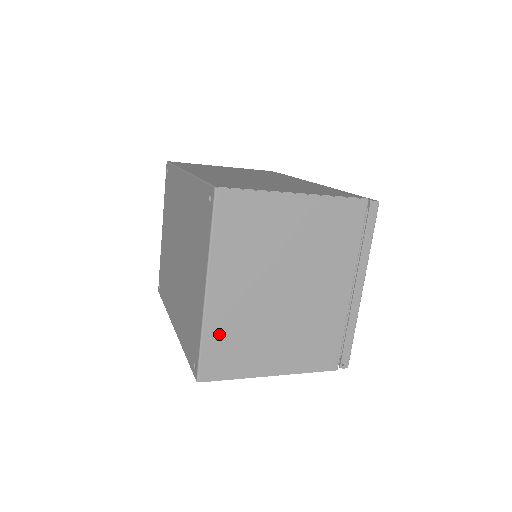
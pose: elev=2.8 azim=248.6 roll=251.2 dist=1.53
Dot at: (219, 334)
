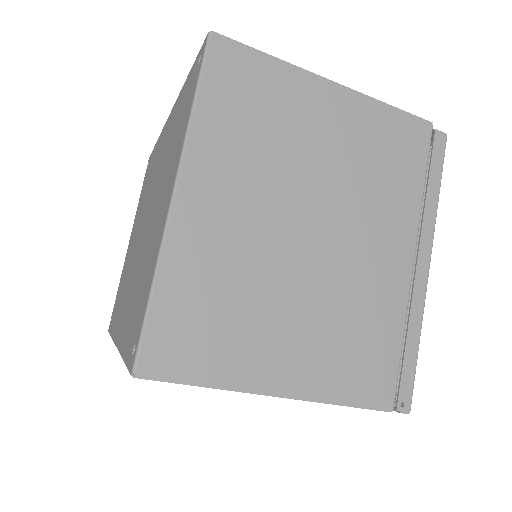
Dot at: (187, 283)
